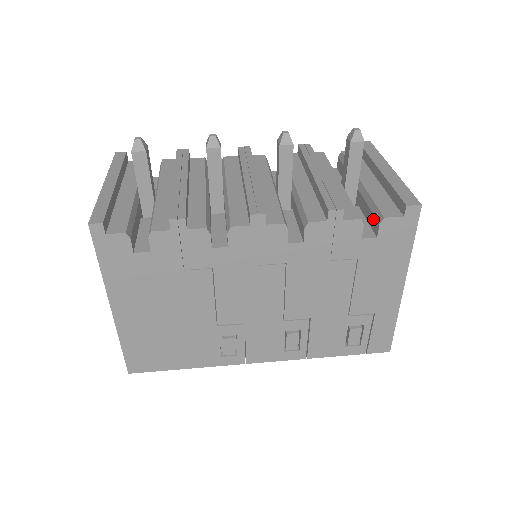
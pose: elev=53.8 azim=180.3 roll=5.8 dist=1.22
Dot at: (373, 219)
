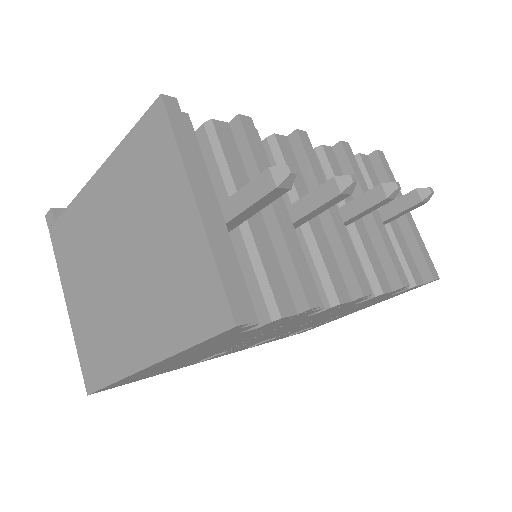
Dot at: occluded
